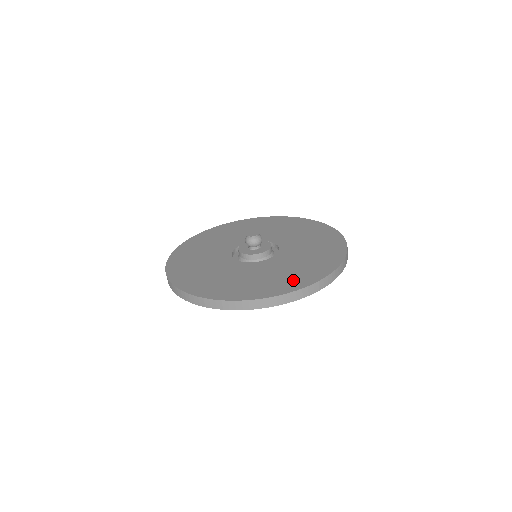
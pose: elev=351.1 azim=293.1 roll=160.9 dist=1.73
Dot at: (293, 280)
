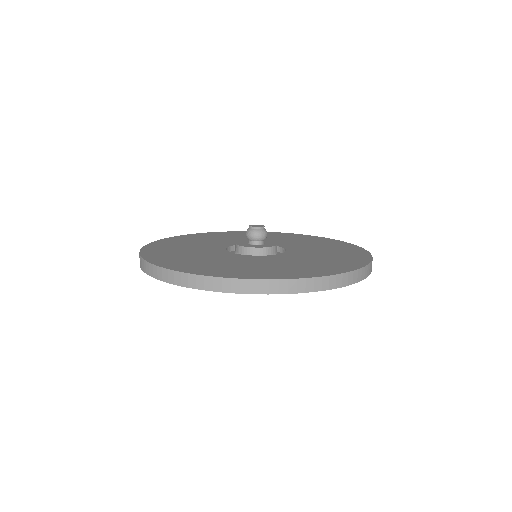
Dot at: (344, 262)
